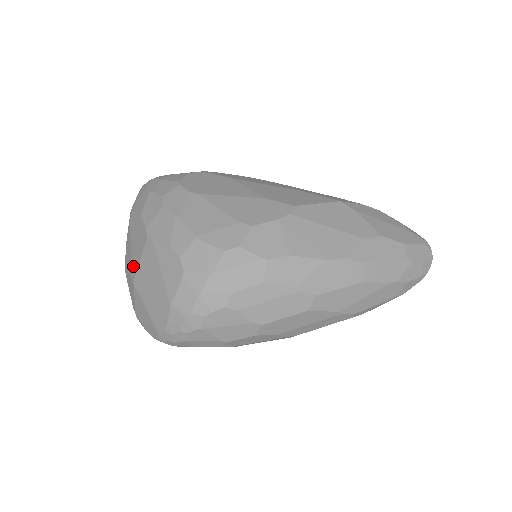
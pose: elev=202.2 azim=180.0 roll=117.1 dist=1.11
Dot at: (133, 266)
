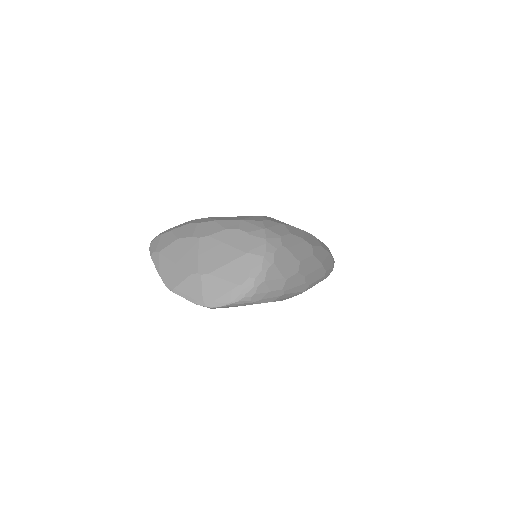
Dot at: (190, 266)
